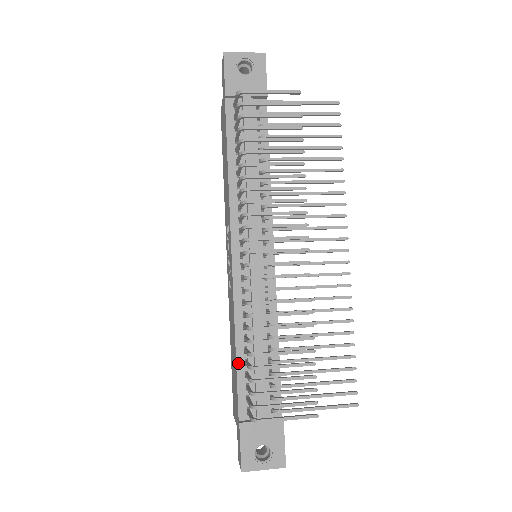
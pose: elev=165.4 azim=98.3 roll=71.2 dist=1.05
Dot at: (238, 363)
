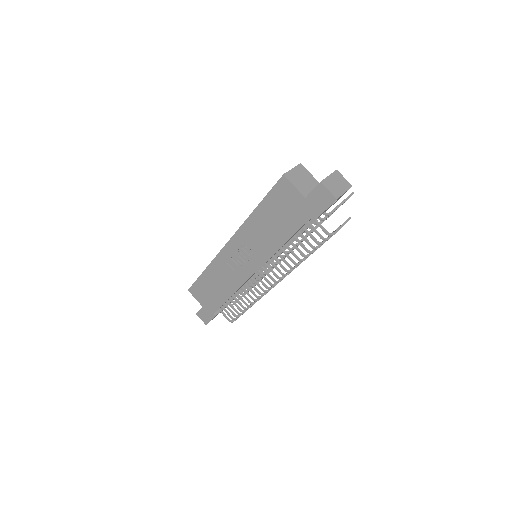
Dot at: occluded
